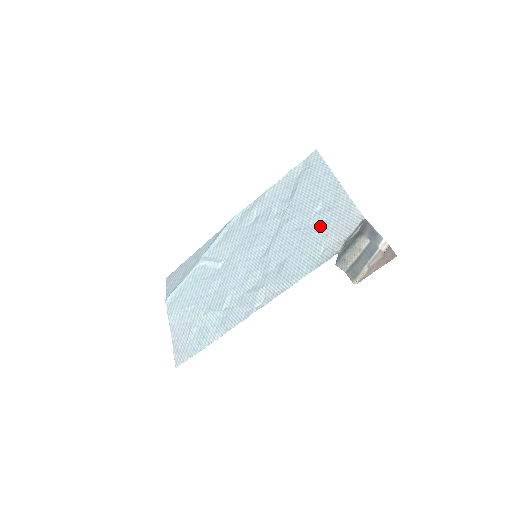
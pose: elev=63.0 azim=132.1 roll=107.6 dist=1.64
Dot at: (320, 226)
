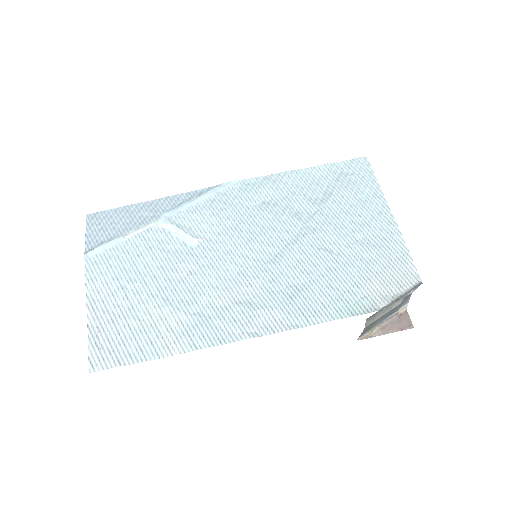
Dot at: (361, 262)
